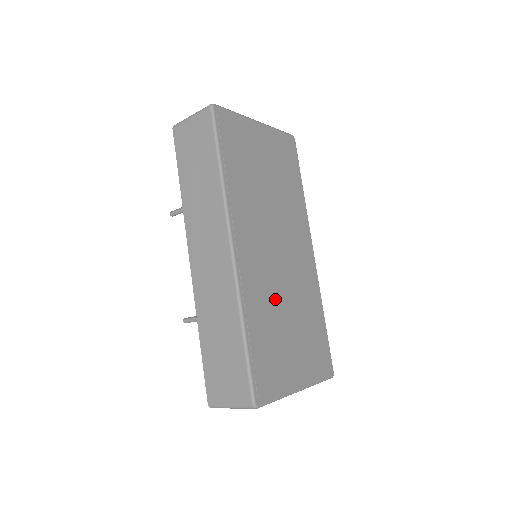
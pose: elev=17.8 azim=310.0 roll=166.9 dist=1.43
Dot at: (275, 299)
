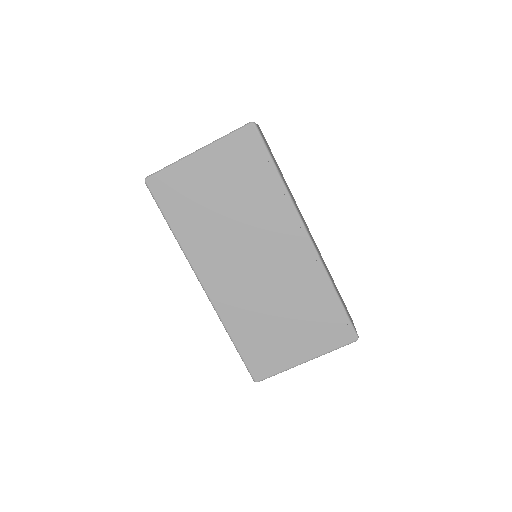
Dot at: (259, 305)
